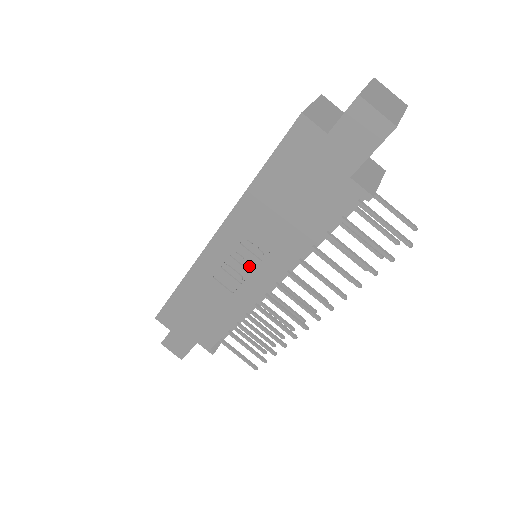
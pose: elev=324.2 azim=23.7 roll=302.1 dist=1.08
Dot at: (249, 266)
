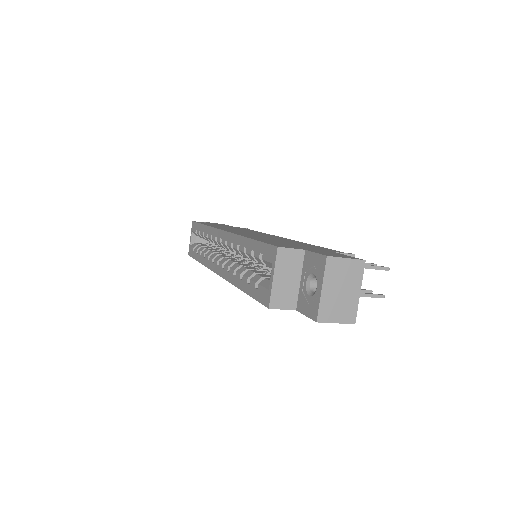
Dot at: occluded
